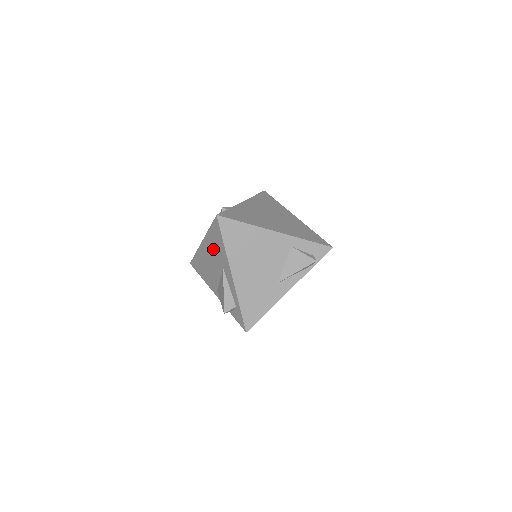
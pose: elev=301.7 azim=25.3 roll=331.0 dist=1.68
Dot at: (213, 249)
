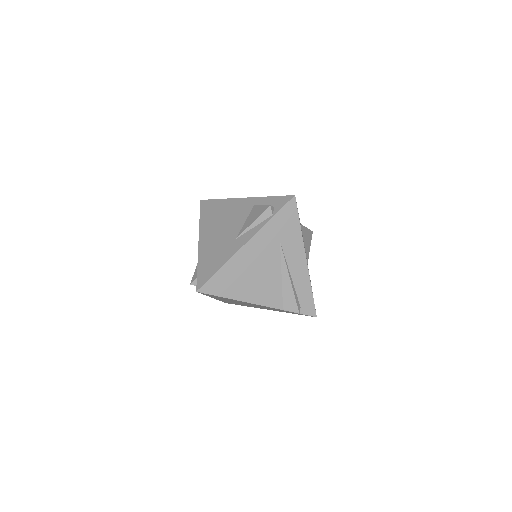
Dot at: occluded
